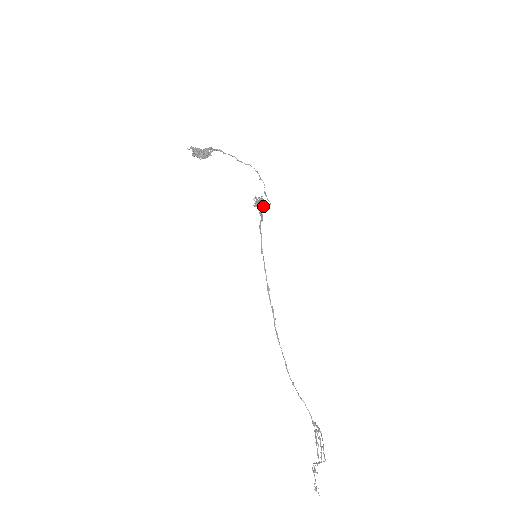
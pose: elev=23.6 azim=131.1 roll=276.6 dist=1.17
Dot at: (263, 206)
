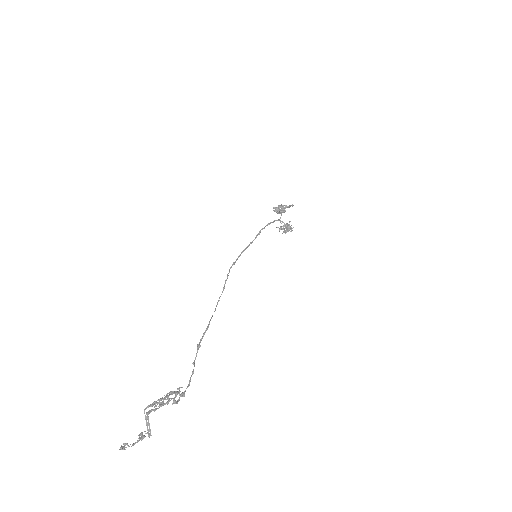
Dot at: (287, 229)
